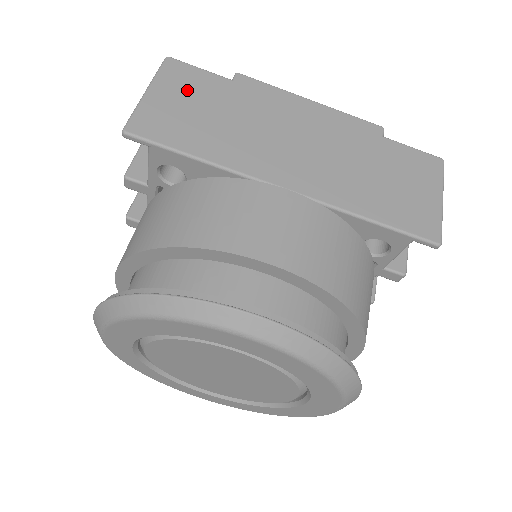
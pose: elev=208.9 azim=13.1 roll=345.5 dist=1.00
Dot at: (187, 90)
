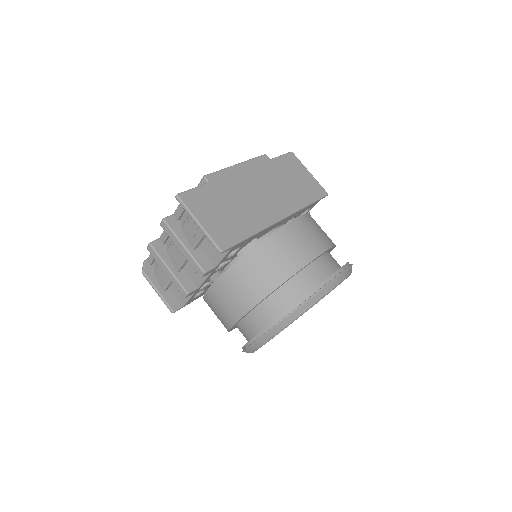
Dot at: (207, 206)
